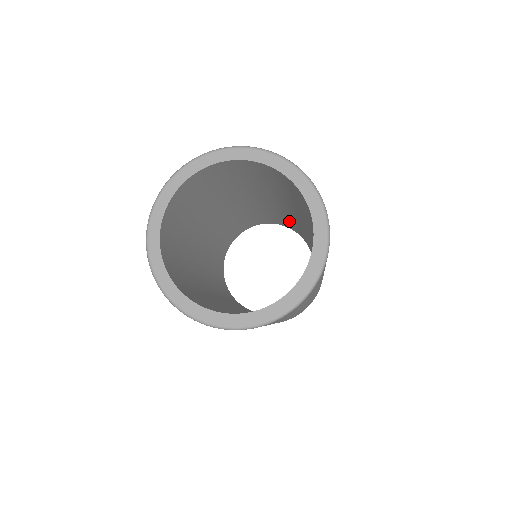
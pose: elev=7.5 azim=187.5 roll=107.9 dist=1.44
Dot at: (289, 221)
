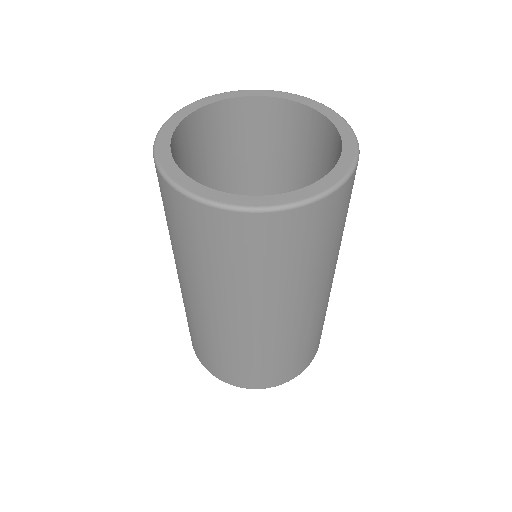
Dot at: occluded
